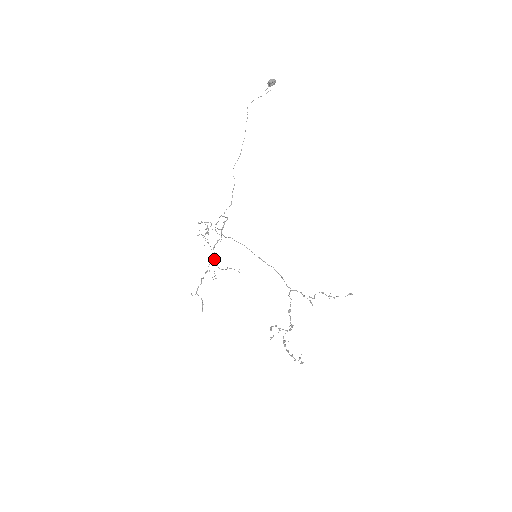
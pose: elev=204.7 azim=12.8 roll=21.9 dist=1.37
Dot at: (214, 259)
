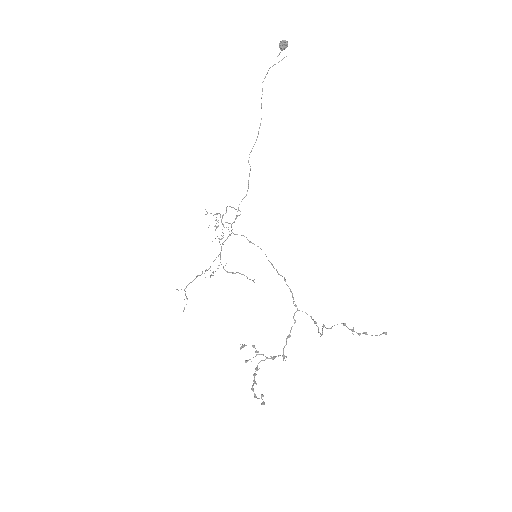
Dot at: (220, 258)
